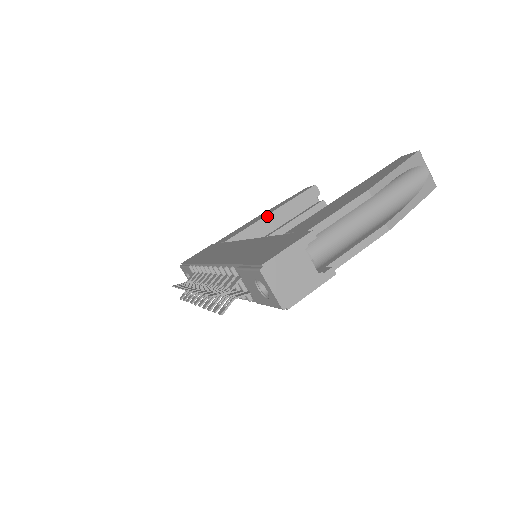
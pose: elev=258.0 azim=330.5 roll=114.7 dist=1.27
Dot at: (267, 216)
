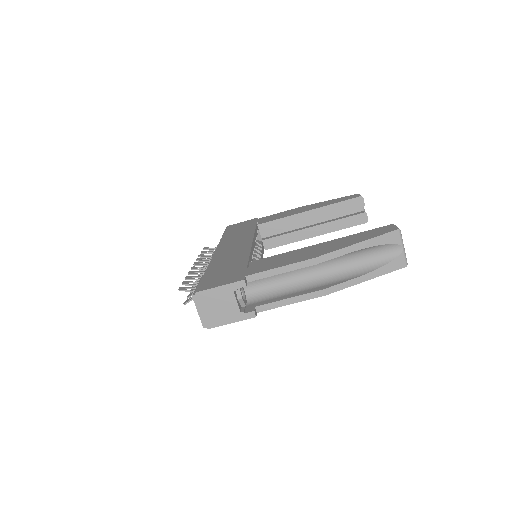
Dot at: (303, 213)
